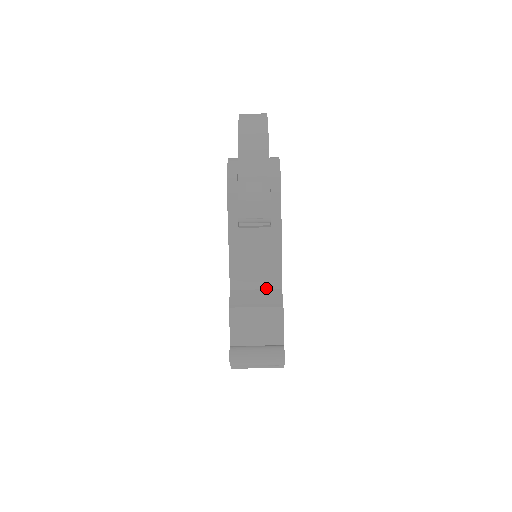
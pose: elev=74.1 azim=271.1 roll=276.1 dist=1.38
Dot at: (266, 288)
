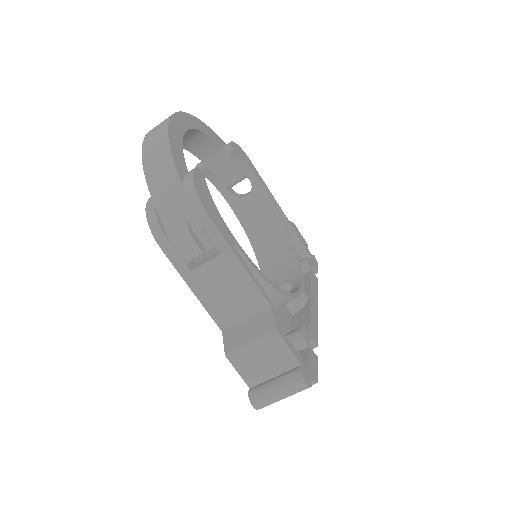
Dot at: (255, 313)
